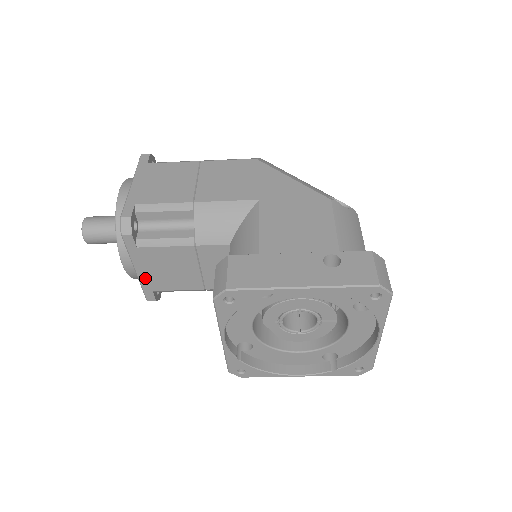
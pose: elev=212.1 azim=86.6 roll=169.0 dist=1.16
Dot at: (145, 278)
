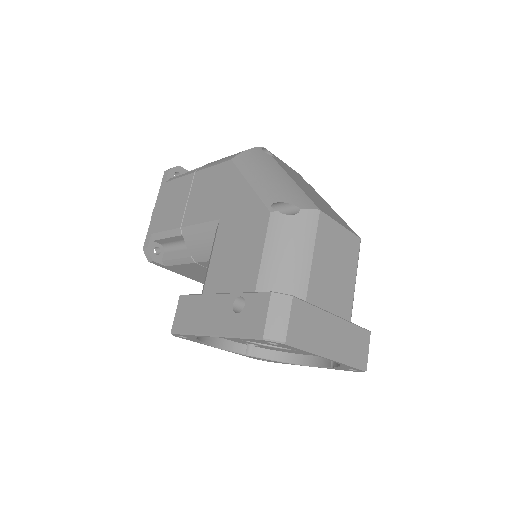
Dot at: (194, 278)
